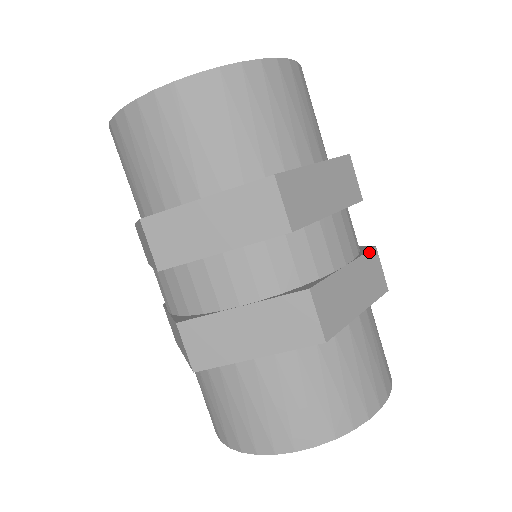
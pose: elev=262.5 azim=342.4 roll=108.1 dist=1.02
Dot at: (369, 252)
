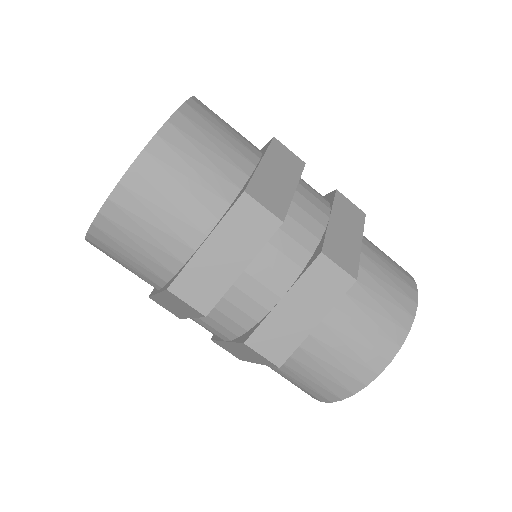
Dot at: (312, 265)
